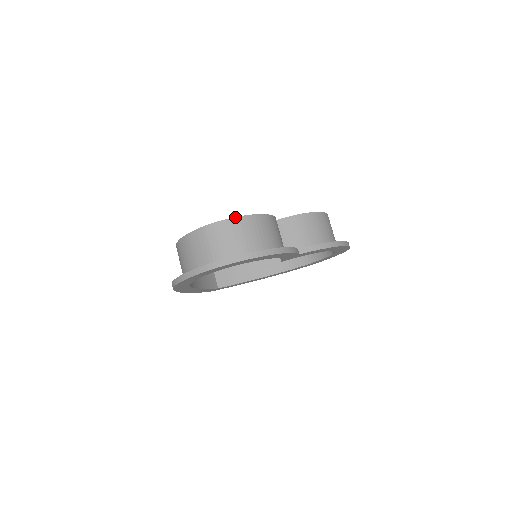
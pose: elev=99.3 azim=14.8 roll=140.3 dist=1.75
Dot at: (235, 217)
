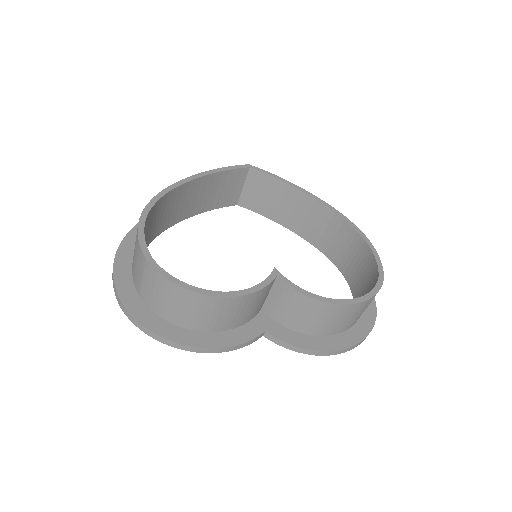
Dot at: (180, 286)
